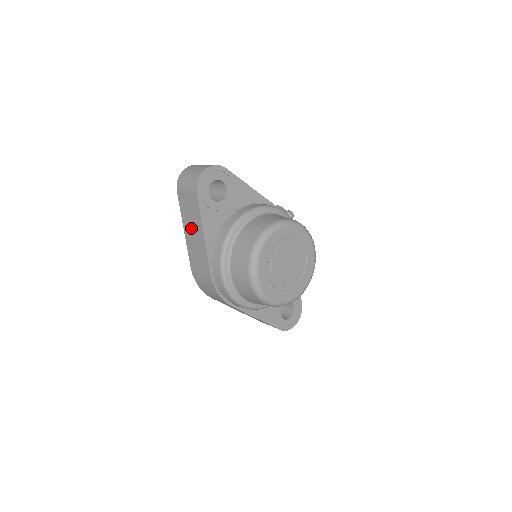
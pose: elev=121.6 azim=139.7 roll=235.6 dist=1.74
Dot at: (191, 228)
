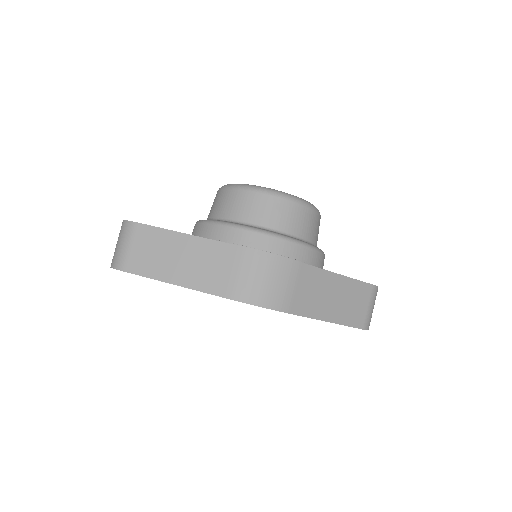
Dot at: (174, 262)
